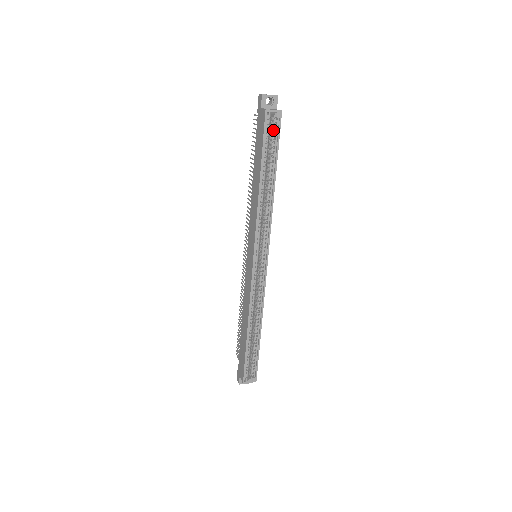
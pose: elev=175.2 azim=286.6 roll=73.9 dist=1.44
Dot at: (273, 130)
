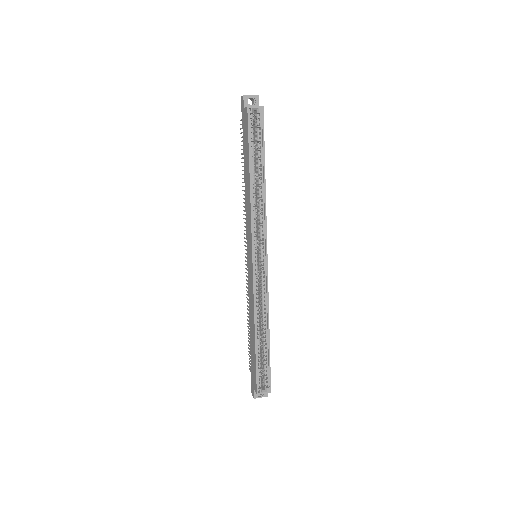
Dot at: (257, 126)
